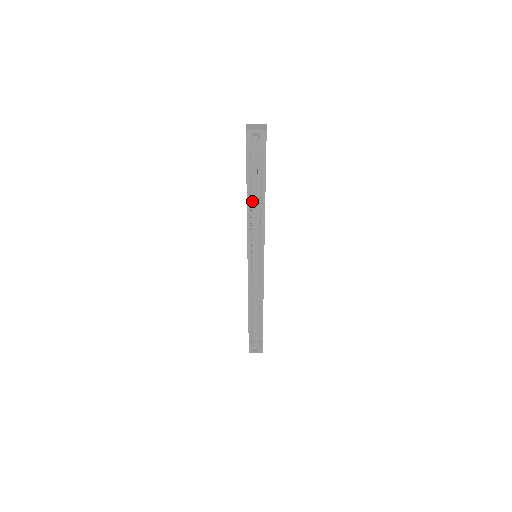
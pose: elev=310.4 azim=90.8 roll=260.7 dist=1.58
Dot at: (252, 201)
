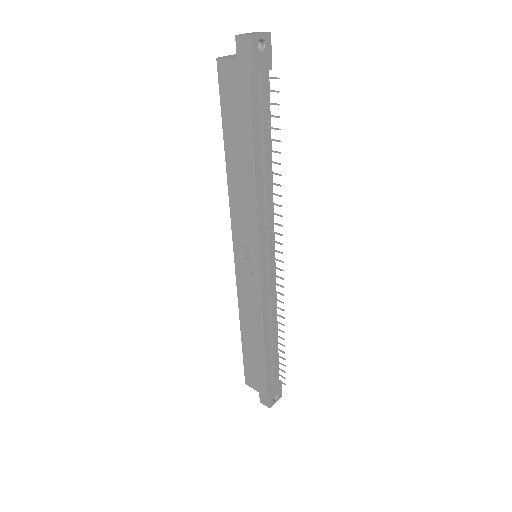
Dot at: (259, 160)
